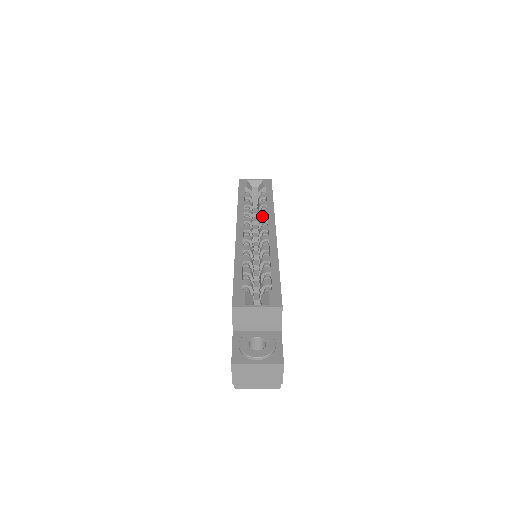
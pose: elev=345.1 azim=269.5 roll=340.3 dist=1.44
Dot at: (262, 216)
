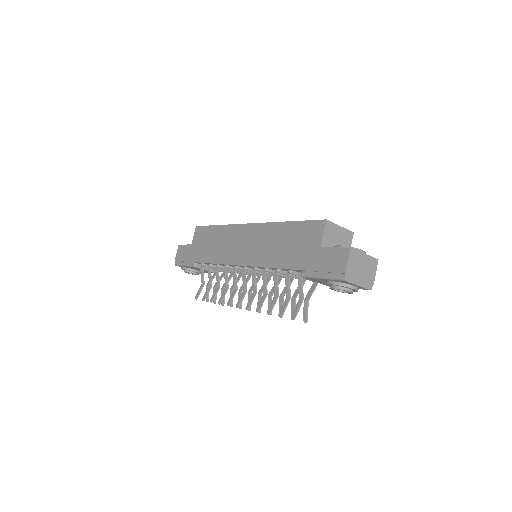
Dot at: occluded
